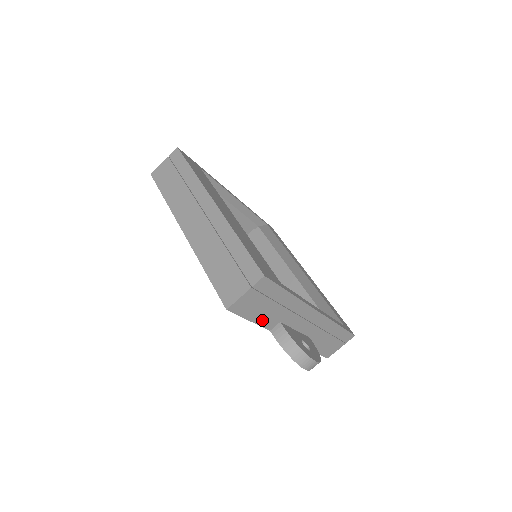
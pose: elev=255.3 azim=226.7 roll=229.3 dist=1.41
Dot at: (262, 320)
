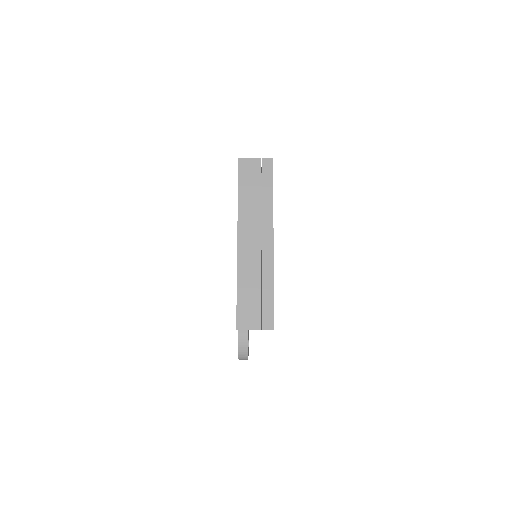
Dot at: occluded
